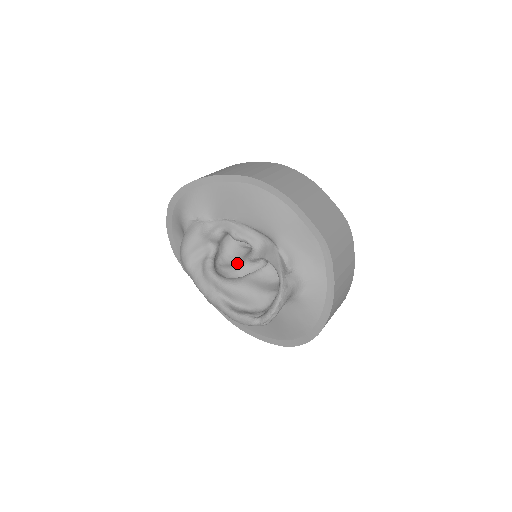
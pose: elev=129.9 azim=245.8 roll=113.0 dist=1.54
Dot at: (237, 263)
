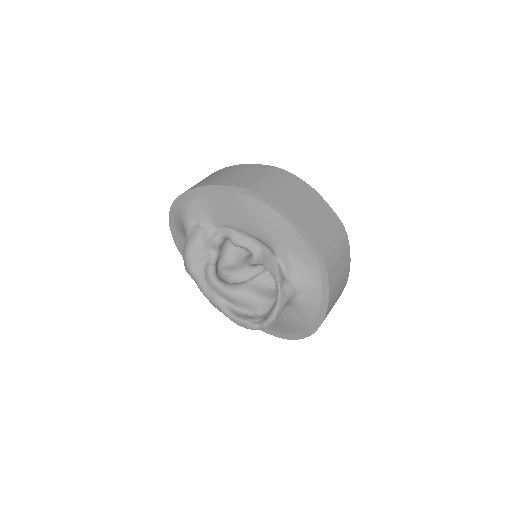
Dot at: (238, 266)
